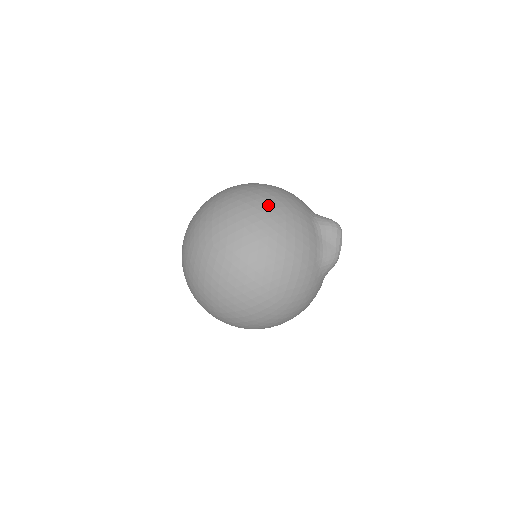
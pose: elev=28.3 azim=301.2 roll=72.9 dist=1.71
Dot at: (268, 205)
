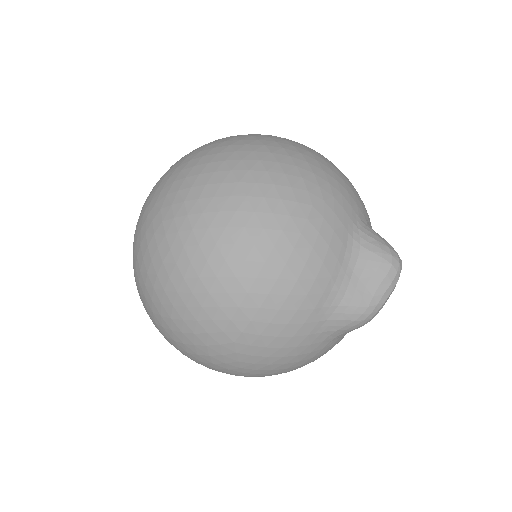
Dot at: (275, 176)
